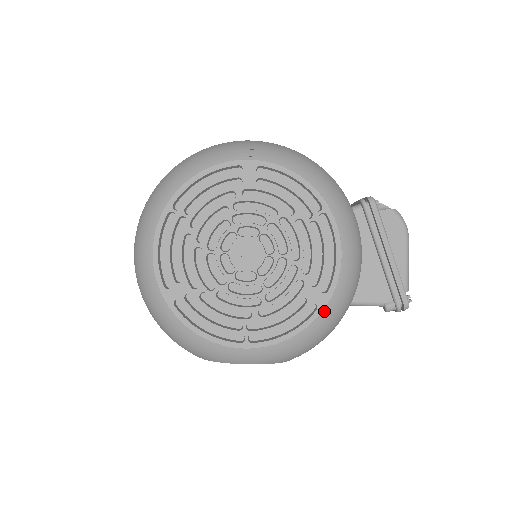
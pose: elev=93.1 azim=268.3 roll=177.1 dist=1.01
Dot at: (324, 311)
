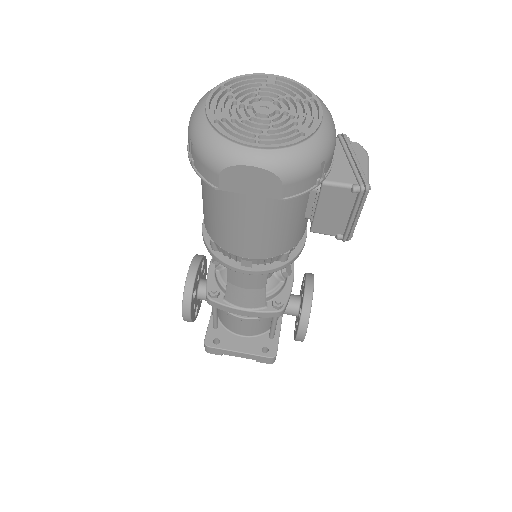
Dot at: (309, 140)
